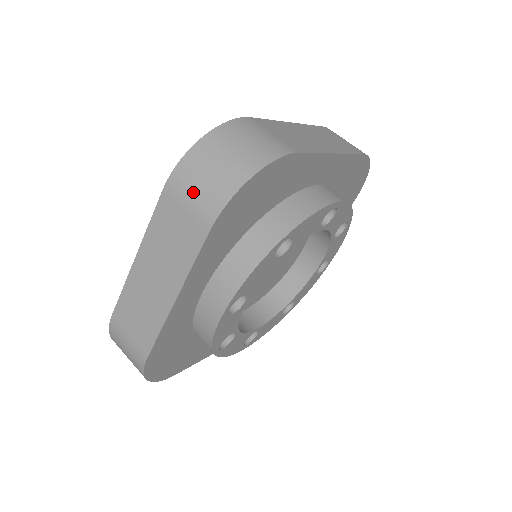
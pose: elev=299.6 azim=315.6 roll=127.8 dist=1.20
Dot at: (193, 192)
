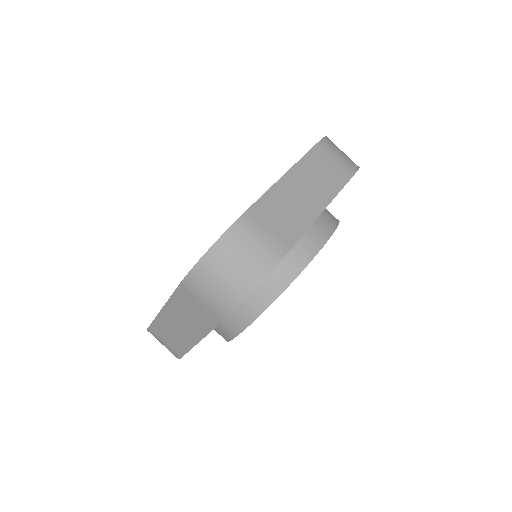
Dot at: (206, 294)
